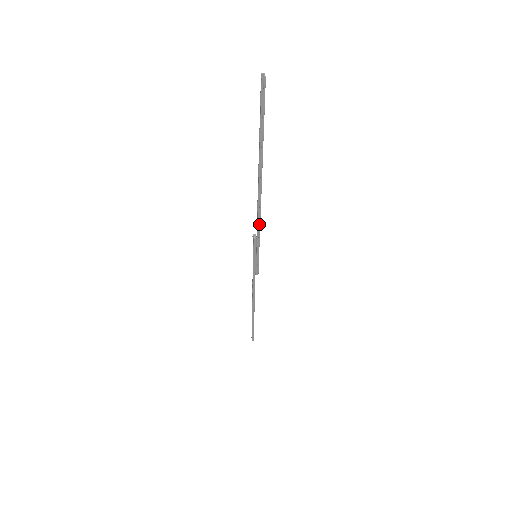
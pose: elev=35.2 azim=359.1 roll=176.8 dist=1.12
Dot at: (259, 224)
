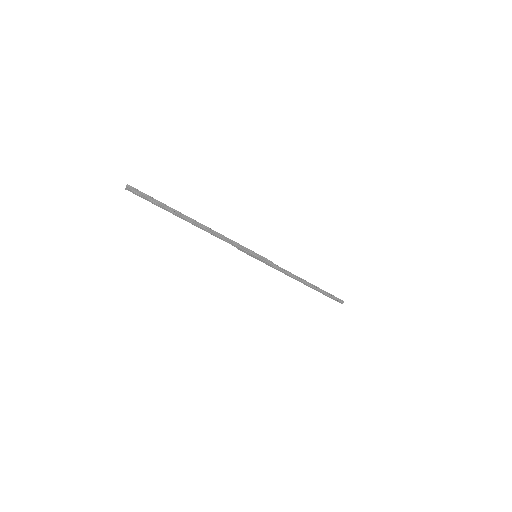
Dot at: (227, 241)
